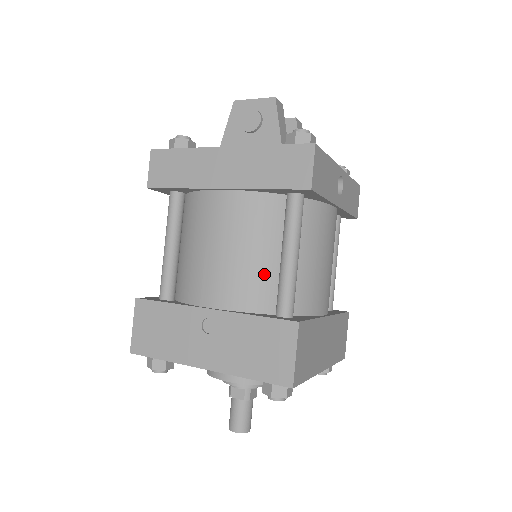
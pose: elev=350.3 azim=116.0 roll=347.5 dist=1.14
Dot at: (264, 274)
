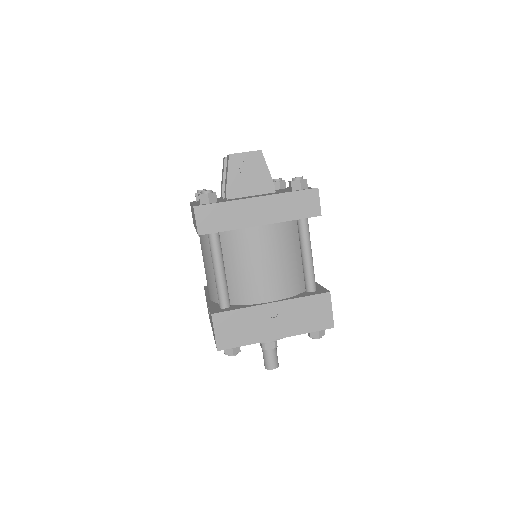
Dot at: (295, 270)
